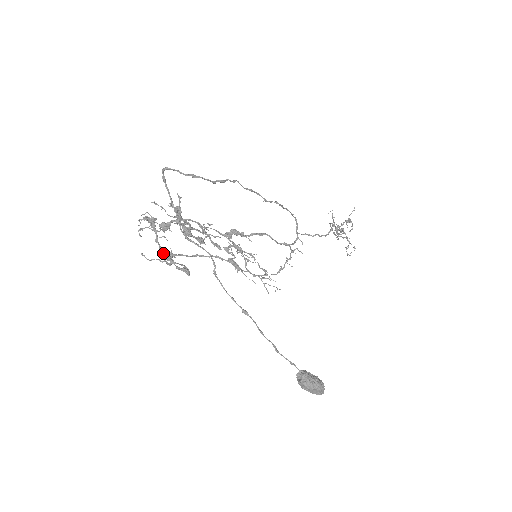
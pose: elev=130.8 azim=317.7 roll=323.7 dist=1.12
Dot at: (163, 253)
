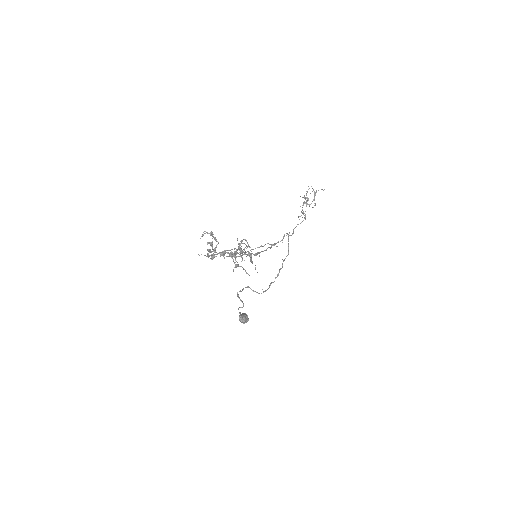
Dot at: occluded
